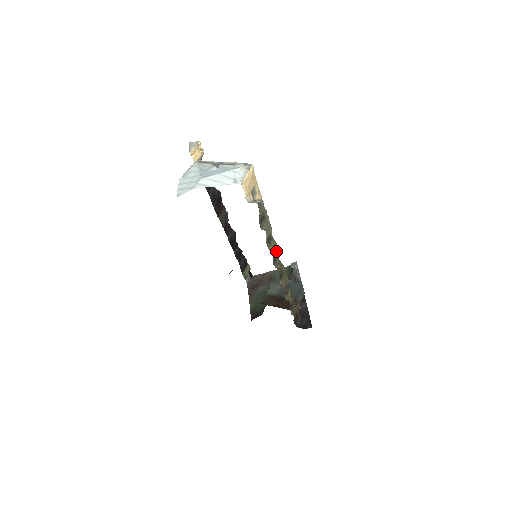
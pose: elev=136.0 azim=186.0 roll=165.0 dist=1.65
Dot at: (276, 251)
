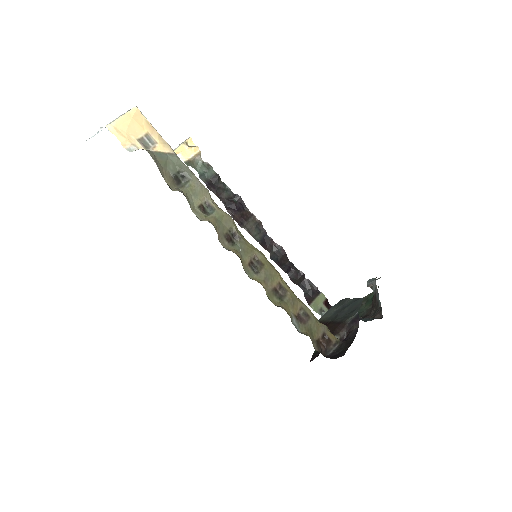
Dot at: (232, 228)
